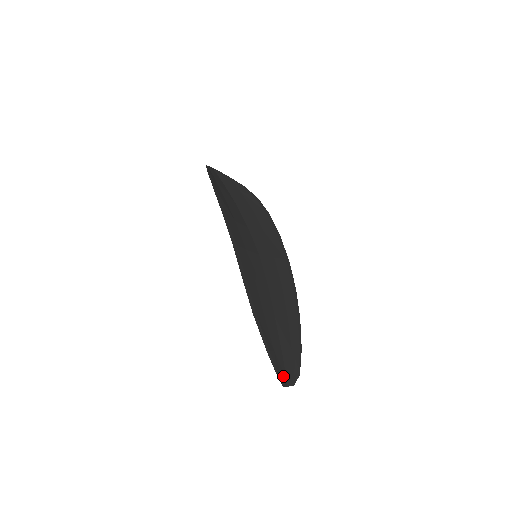
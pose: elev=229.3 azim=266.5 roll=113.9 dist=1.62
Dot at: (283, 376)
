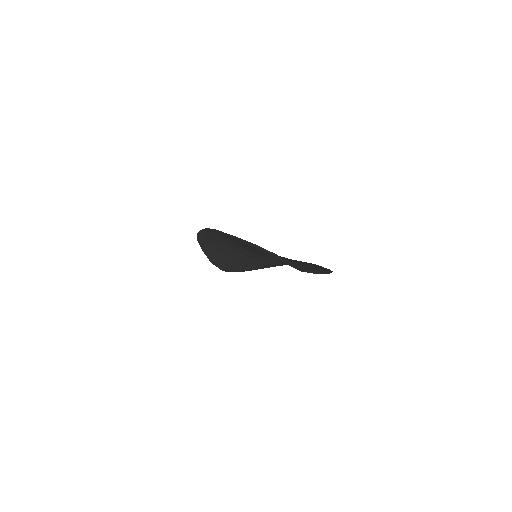
Dot at: (293, 264)
